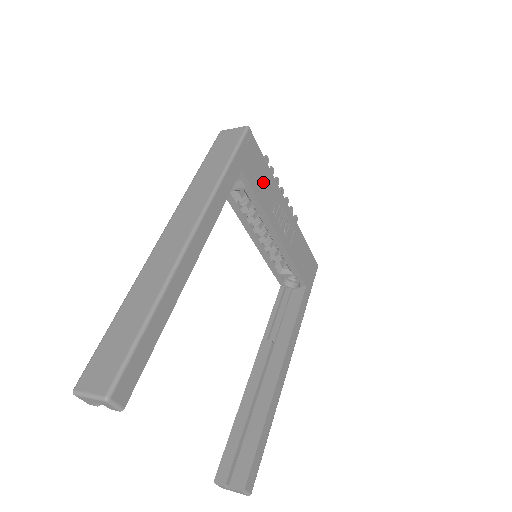
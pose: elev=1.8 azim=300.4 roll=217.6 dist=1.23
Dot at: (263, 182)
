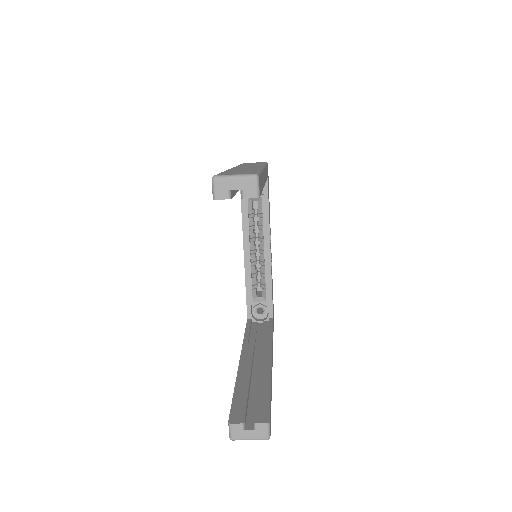
Dot at: occluded
